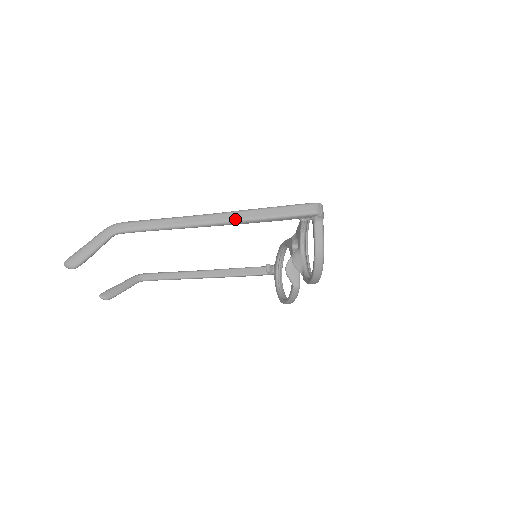
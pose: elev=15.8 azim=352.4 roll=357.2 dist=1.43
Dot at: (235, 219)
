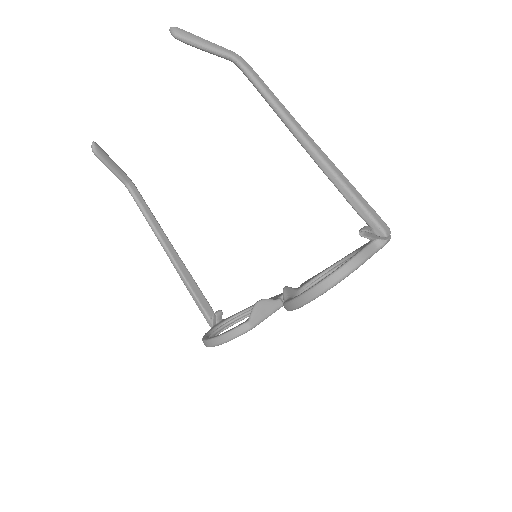
Dot at: (326, 160)
